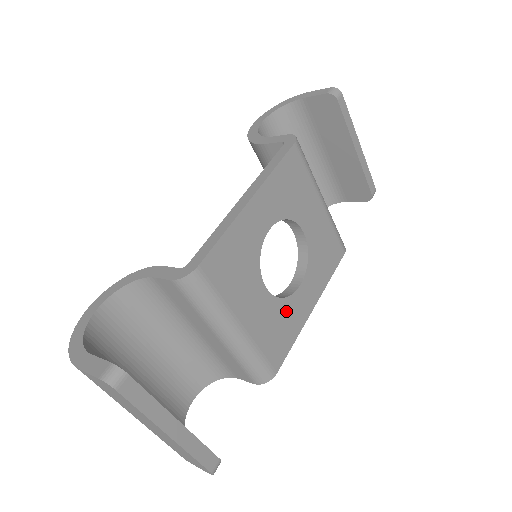
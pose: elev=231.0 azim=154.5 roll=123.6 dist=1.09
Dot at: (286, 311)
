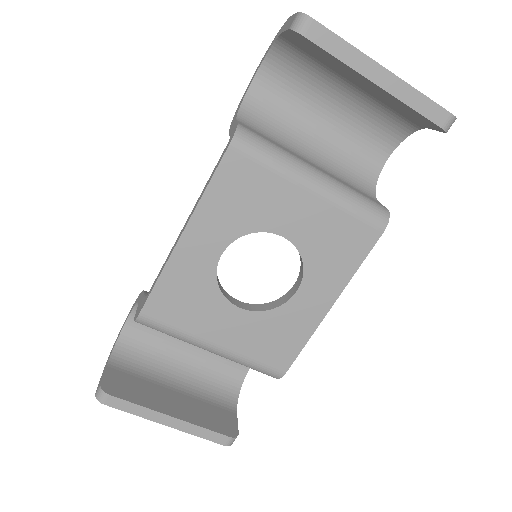
Dot at: (280, 320)
